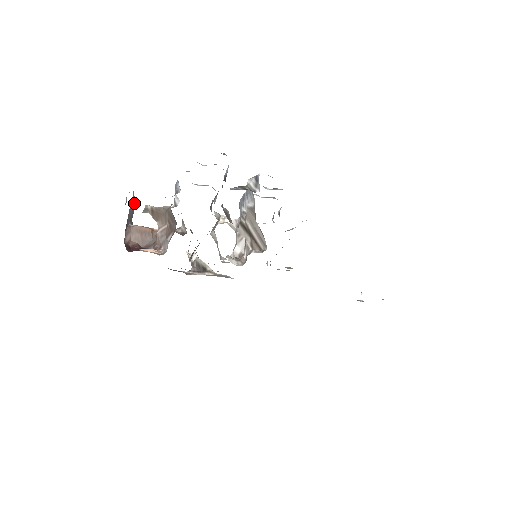
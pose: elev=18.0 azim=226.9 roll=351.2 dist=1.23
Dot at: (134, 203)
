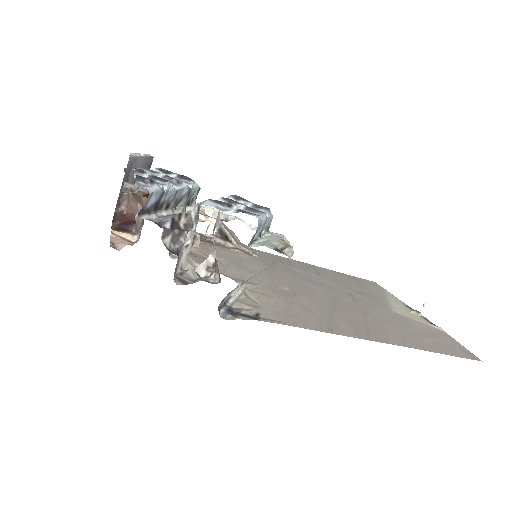
Dot at: (143, 162)
